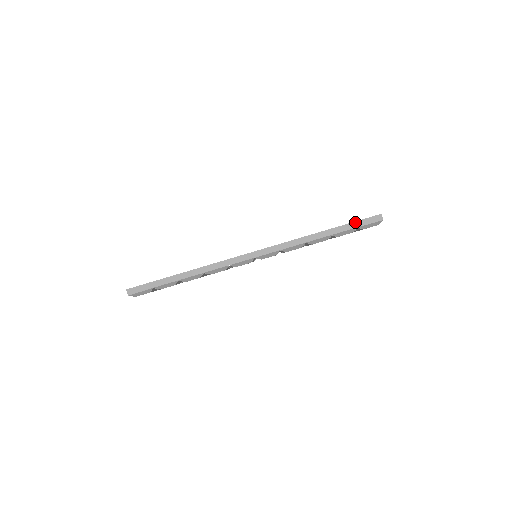
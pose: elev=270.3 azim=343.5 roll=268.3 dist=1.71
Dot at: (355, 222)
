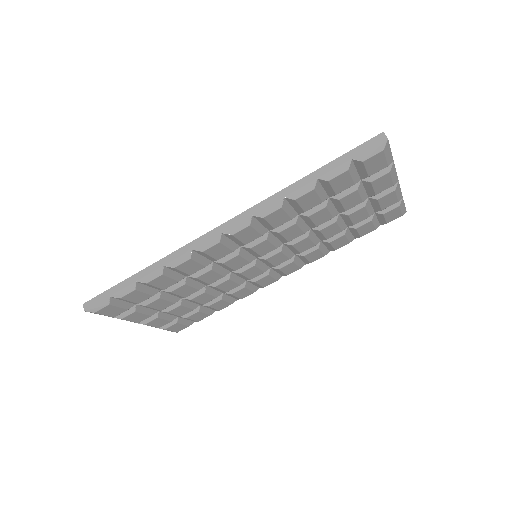
Dot at: (347, 153)
